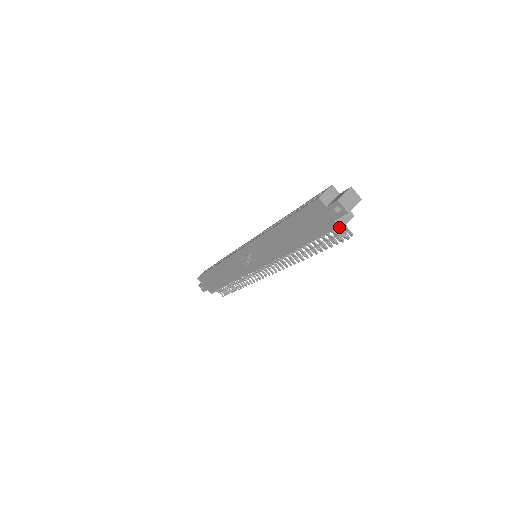
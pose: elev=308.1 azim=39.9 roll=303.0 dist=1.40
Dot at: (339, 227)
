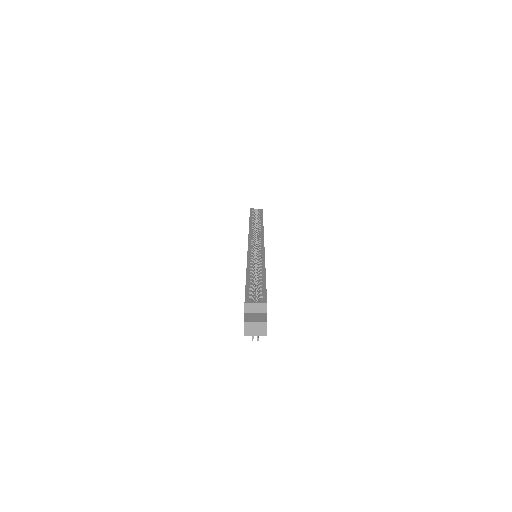
Dot at: occluded
